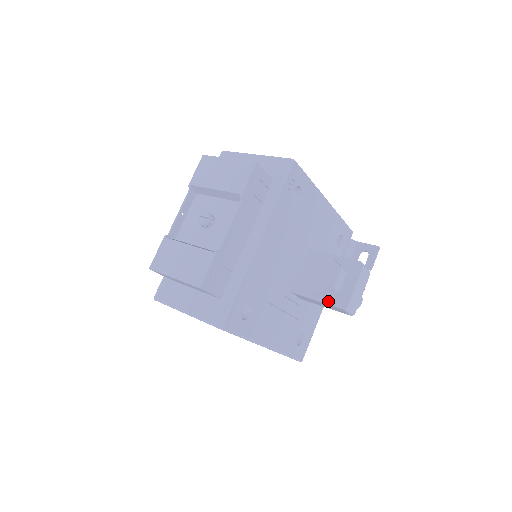
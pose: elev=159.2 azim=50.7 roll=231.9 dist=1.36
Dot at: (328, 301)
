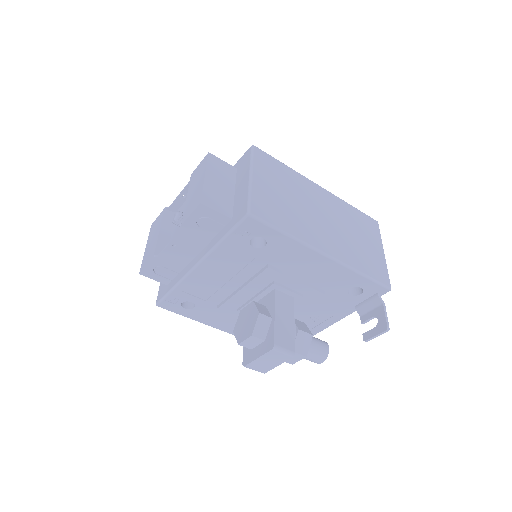
Dot at: (245, 347)
